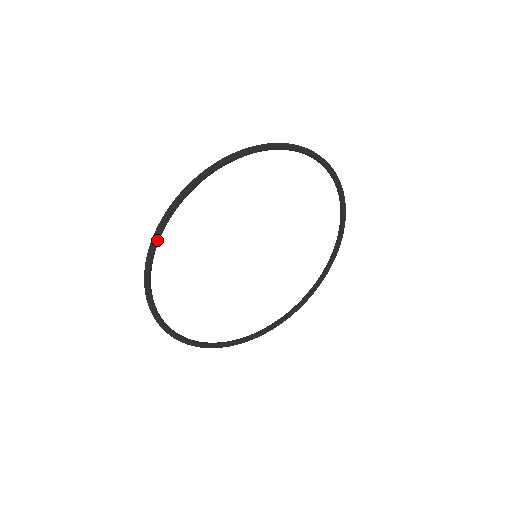
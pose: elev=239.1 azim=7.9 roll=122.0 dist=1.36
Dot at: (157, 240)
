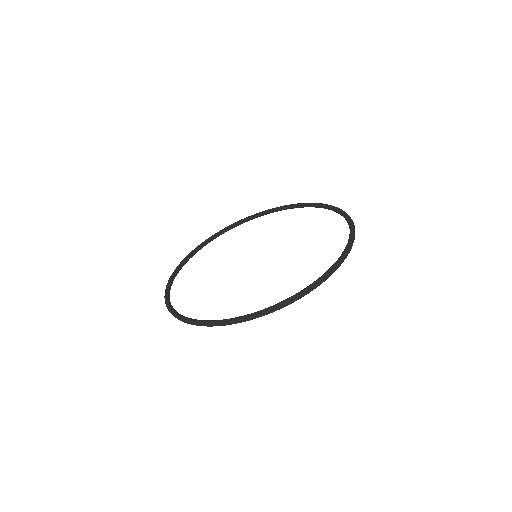
Dot at: (284, 306)
